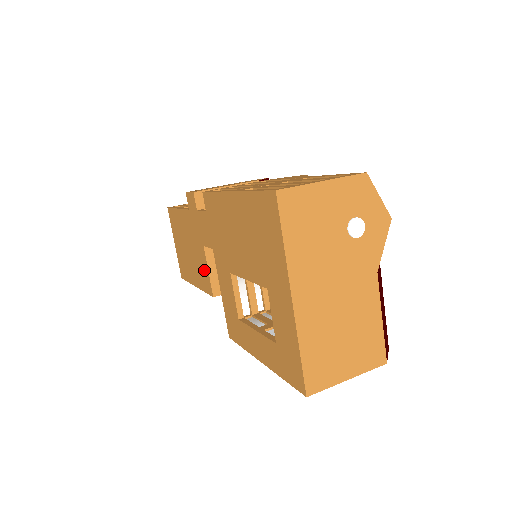
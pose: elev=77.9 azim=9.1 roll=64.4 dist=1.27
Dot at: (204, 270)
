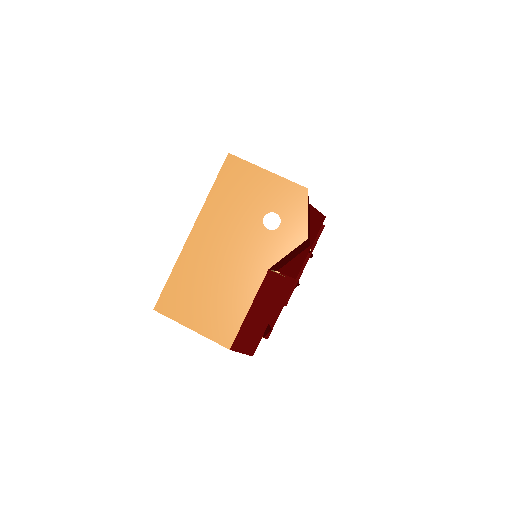
Dot at: occluded
